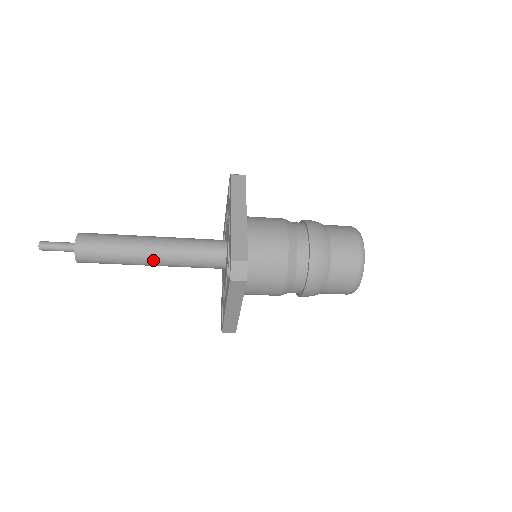
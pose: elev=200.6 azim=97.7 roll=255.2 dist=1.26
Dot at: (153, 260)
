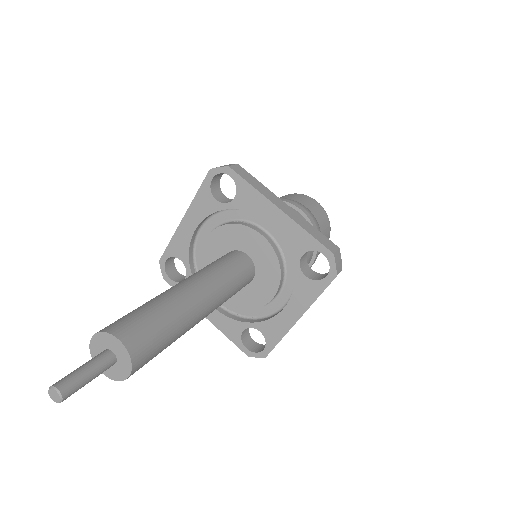
Dot at: occluded
